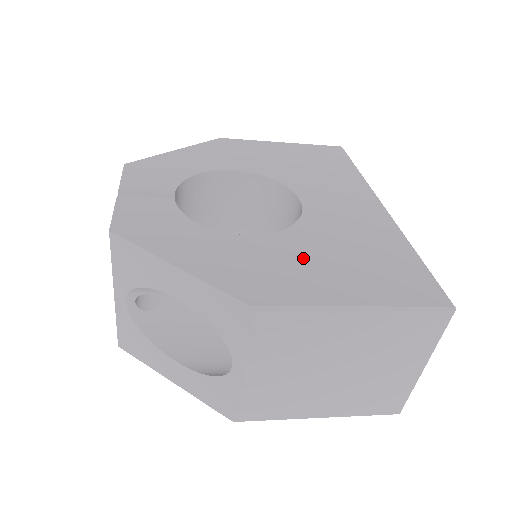
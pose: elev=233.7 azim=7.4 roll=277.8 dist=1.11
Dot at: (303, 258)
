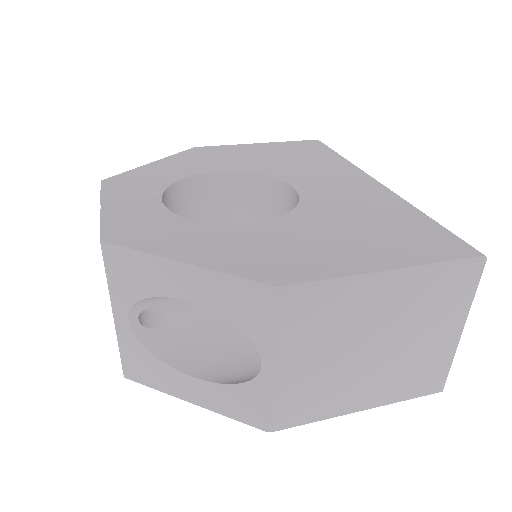
Dot at: (315, 236)
